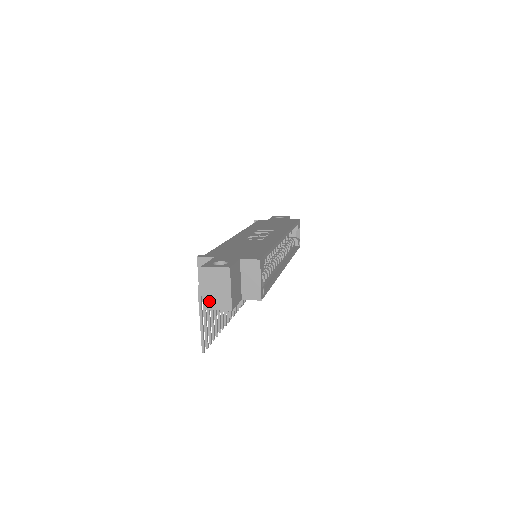
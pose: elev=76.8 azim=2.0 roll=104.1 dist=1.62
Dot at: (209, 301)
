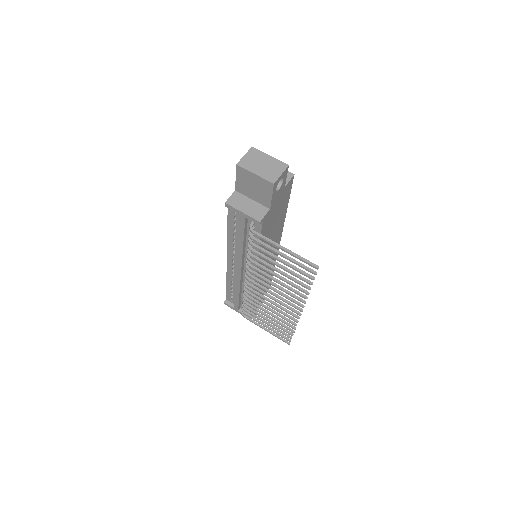
Dot at: (269, 176)
